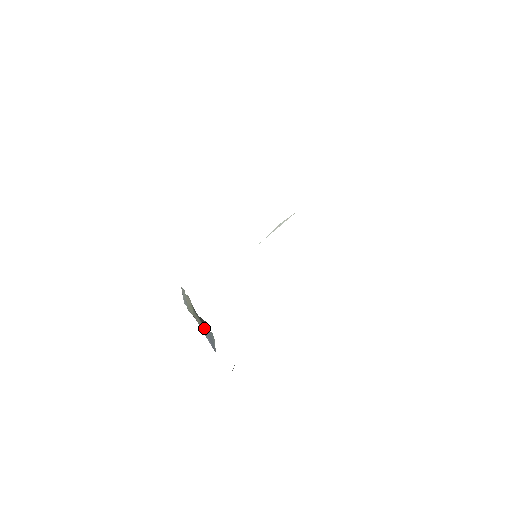
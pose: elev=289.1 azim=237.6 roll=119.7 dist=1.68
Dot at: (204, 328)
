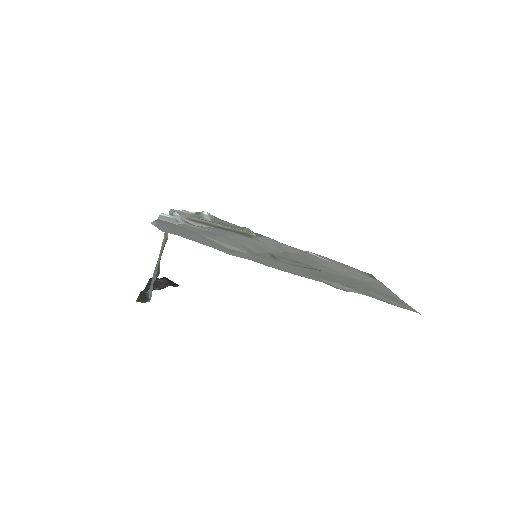
Dot at: (156, 270)
